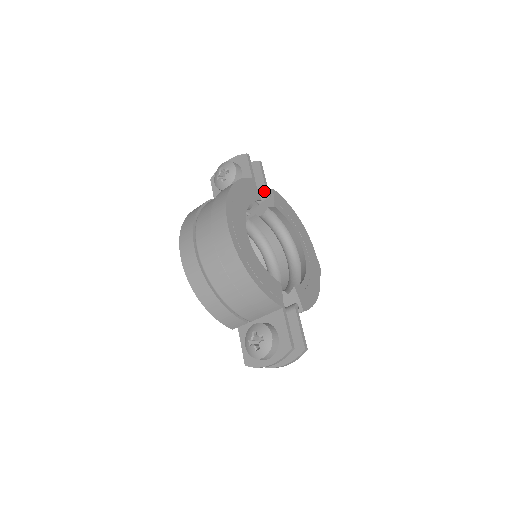
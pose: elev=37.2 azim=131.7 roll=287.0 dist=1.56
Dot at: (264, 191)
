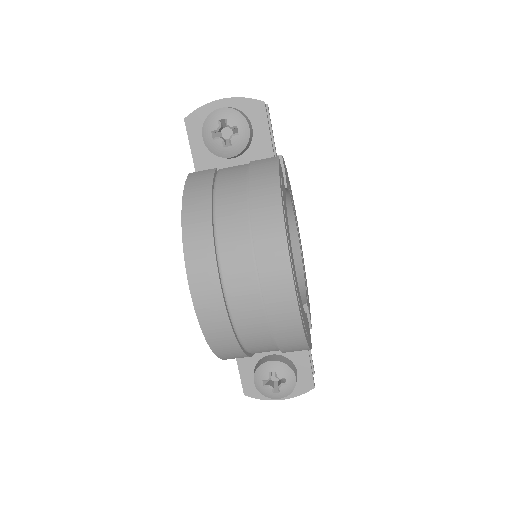
Dot at: occluded
